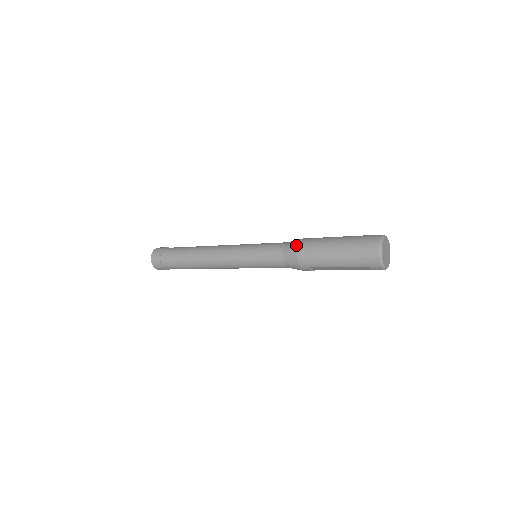
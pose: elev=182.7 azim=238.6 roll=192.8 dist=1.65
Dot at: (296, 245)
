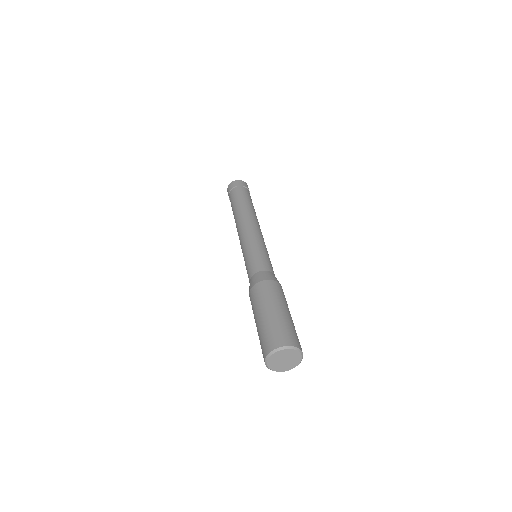
Dot at: (258, 280)
